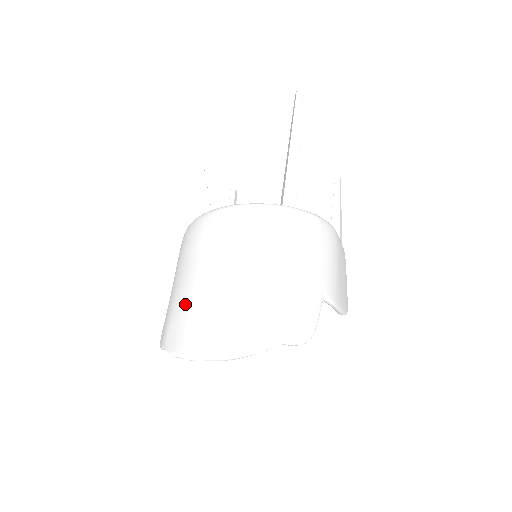
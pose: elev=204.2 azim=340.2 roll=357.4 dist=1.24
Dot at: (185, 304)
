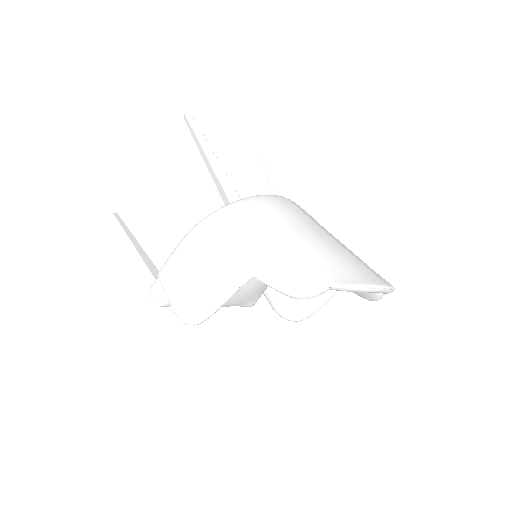
Dot at: (324, 253)
